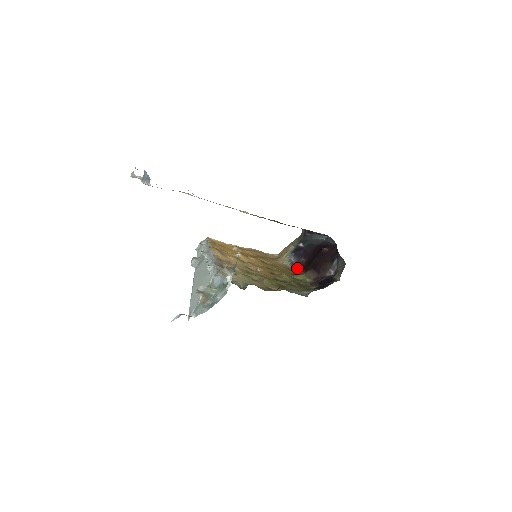
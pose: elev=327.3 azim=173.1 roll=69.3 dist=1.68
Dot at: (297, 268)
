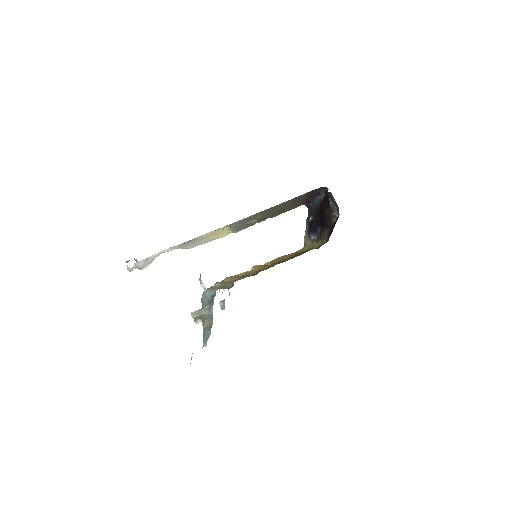
Dot at: occluded
